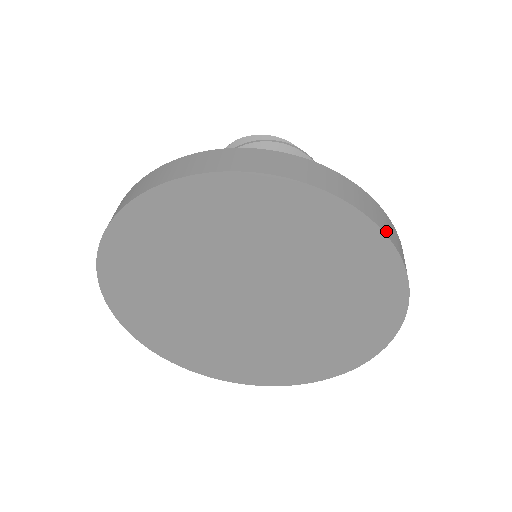
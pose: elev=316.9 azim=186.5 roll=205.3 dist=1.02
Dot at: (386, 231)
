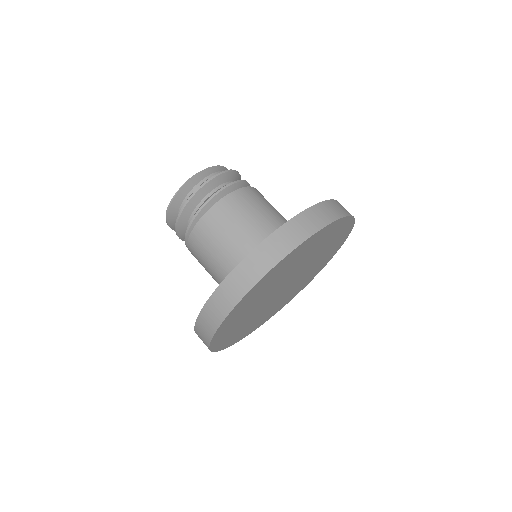
Dot at: occluded
